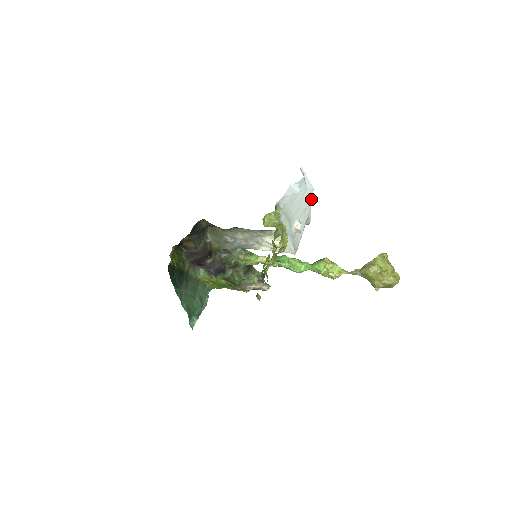
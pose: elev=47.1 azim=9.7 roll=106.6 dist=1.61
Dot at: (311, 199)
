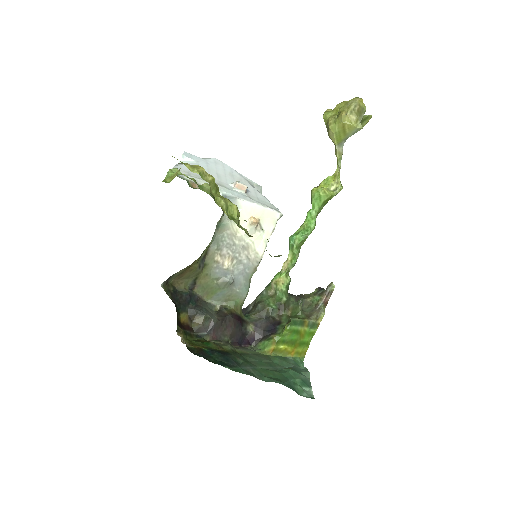
Dot at: (227, 167)
